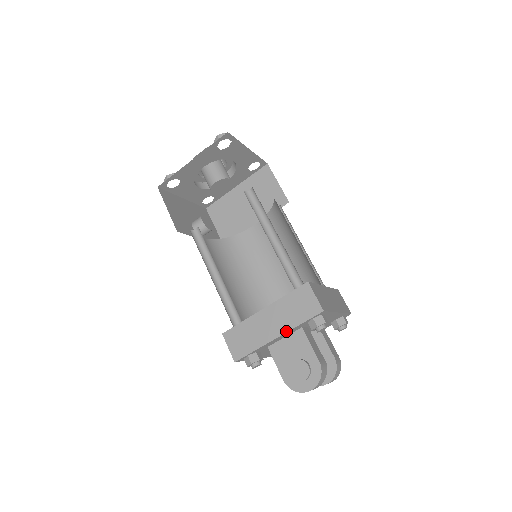
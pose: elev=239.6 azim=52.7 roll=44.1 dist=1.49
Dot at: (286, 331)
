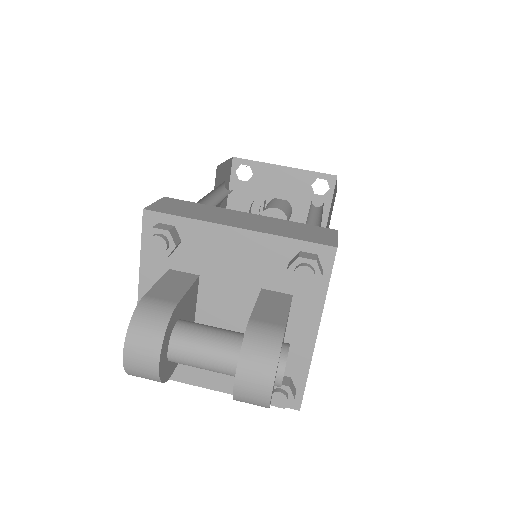
Dot at: (139, 278)
